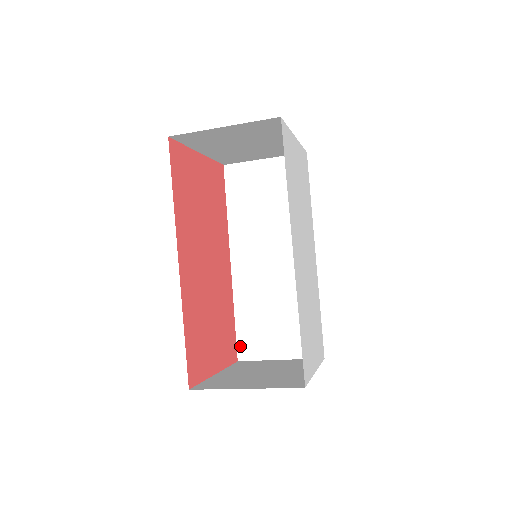
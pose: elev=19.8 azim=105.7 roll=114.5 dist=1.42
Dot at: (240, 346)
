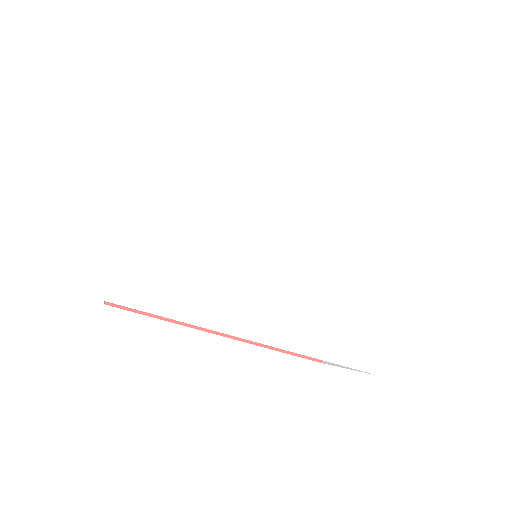
Dot at: occluded
